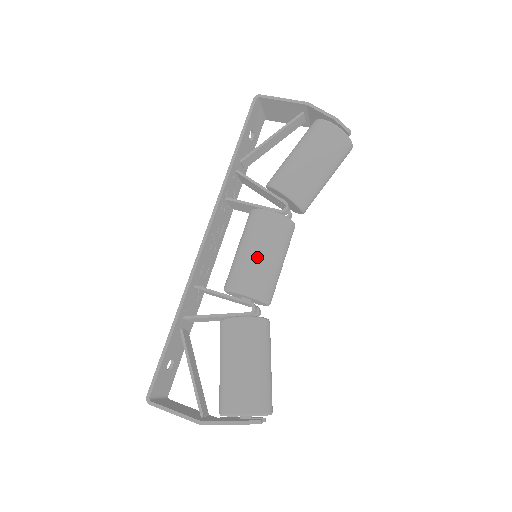
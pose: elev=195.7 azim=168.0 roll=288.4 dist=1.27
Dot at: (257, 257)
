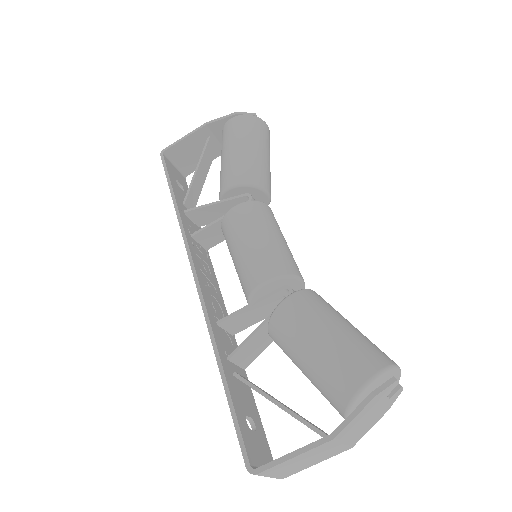
Dot at: (255, 244)
